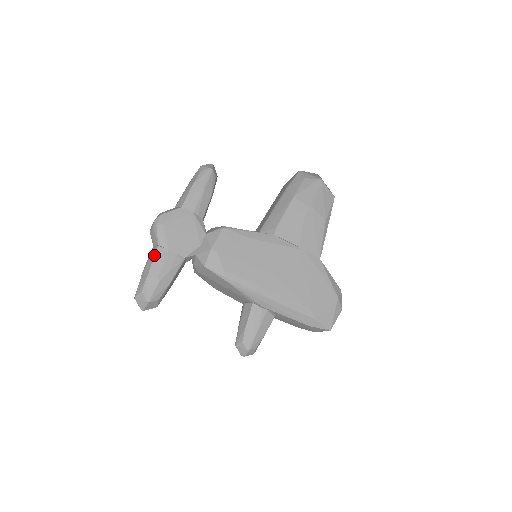
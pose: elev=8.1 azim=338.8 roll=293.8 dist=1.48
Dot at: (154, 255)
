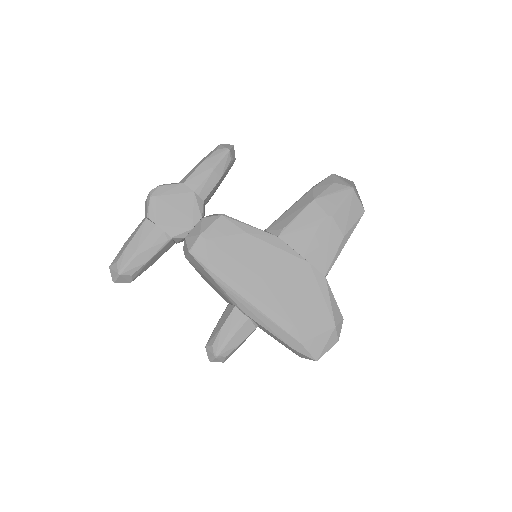
Dot at: (140, 227)
